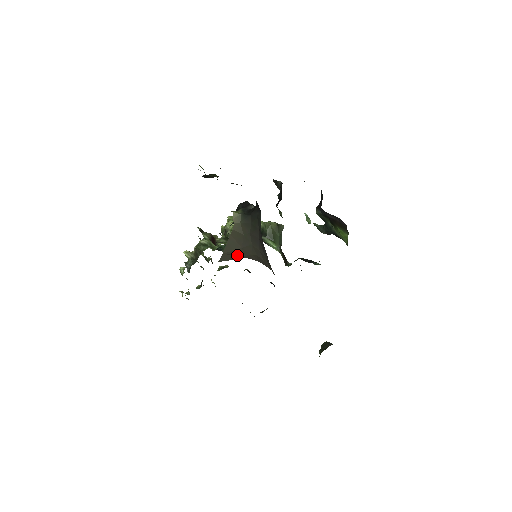
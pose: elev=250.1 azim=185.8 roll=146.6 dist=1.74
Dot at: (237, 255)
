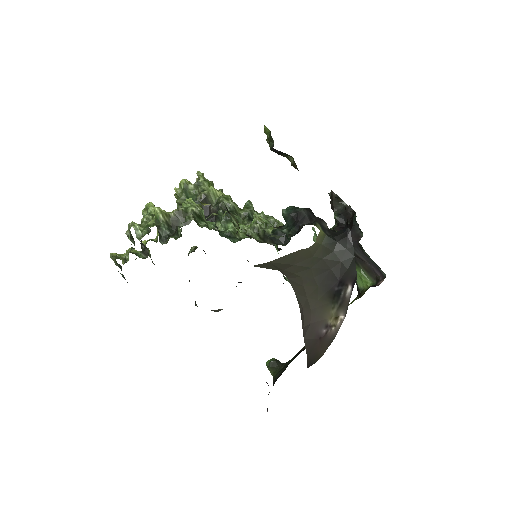
Dot at: (277, 267)
